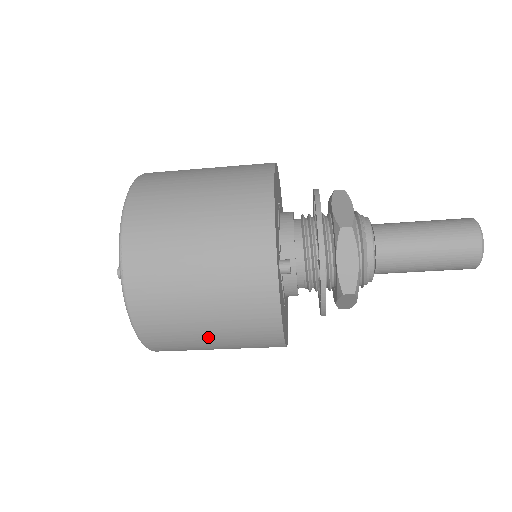
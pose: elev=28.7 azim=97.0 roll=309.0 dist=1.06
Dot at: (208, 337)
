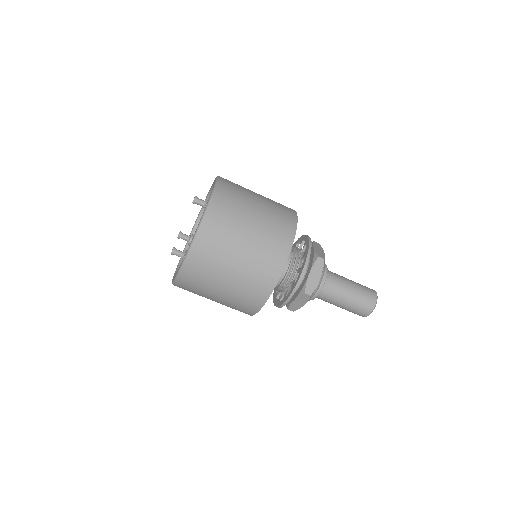
Dot at: (251, 221)
